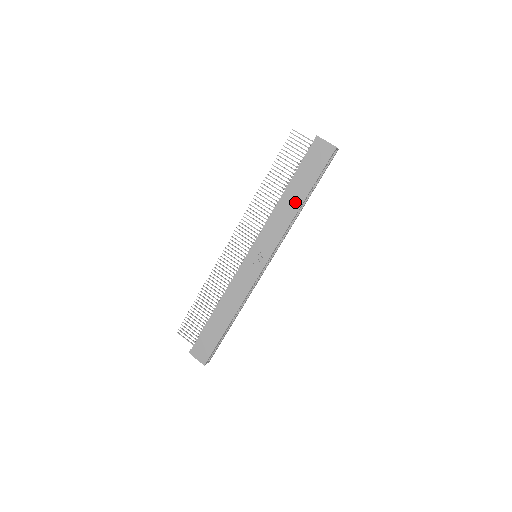
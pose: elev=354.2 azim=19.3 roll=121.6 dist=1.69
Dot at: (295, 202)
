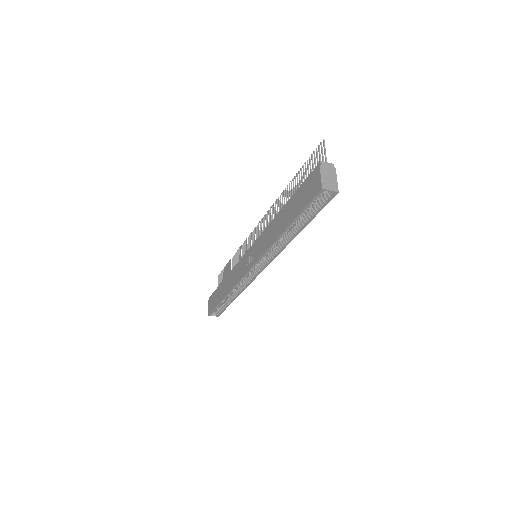
Dot at: (281, 226)
